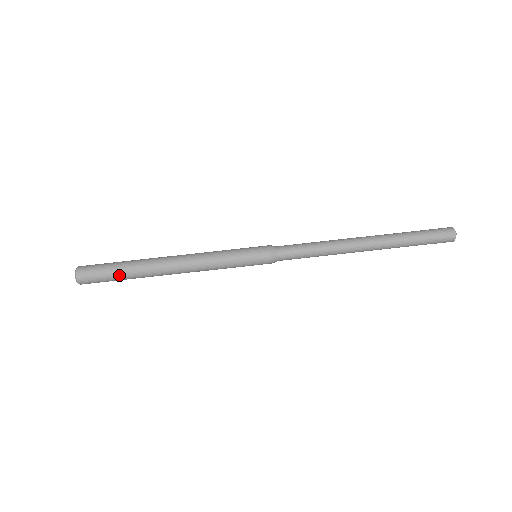
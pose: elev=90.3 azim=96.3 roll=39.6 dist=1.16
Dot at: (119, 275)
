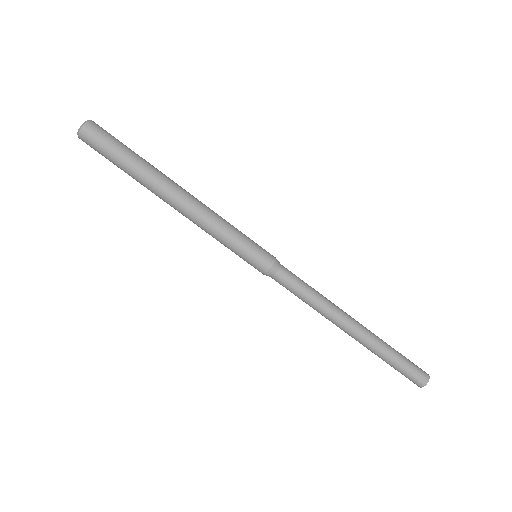
Dot at: (122, 164)
